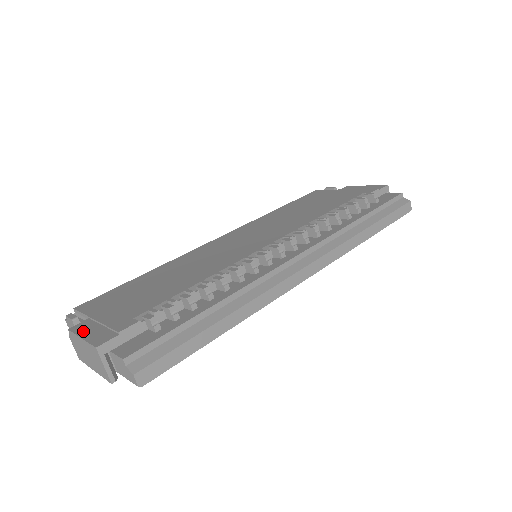
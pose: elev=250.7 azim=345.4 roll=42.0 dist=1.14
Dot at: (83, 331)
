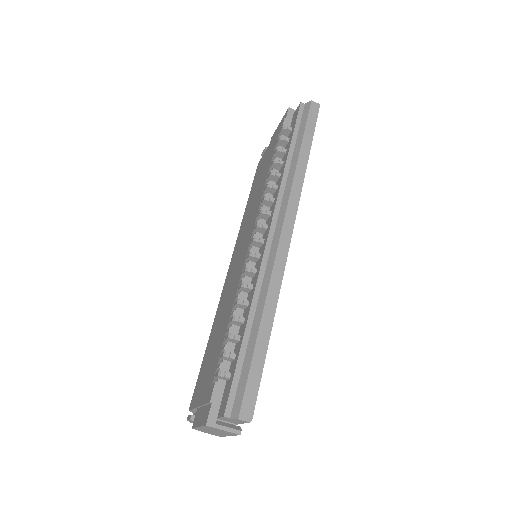
Dot at: (197, 421)
